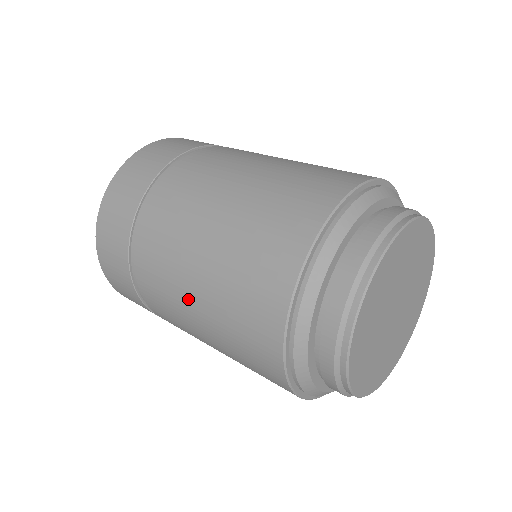
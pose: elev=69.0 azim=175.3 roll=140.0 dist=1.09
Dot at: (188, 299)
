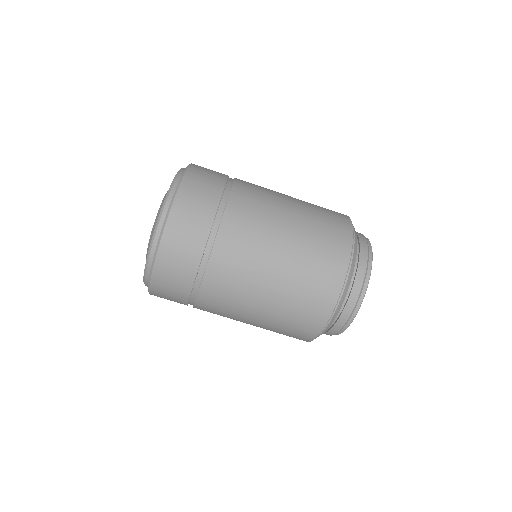
Dot at: (255, 302)
